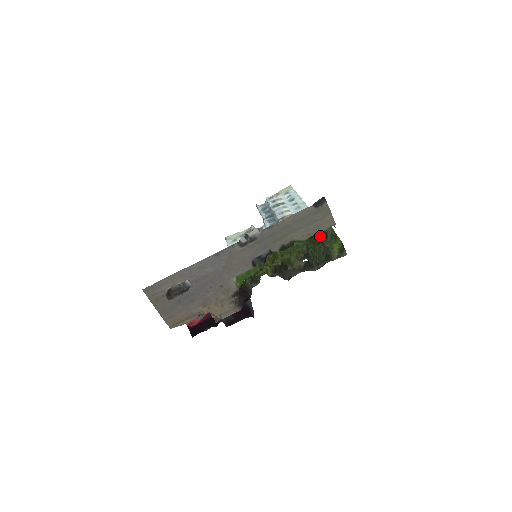
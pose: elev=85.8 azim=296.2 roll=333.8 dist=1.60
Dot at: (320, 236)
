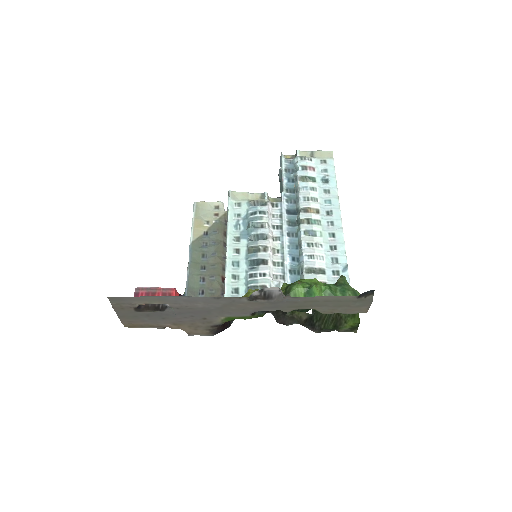
Dot at: occluded
